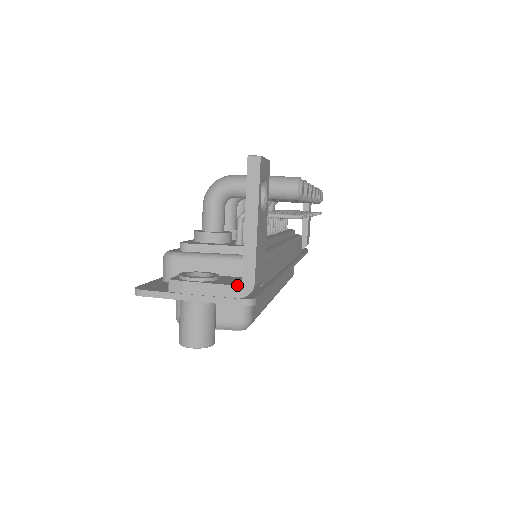
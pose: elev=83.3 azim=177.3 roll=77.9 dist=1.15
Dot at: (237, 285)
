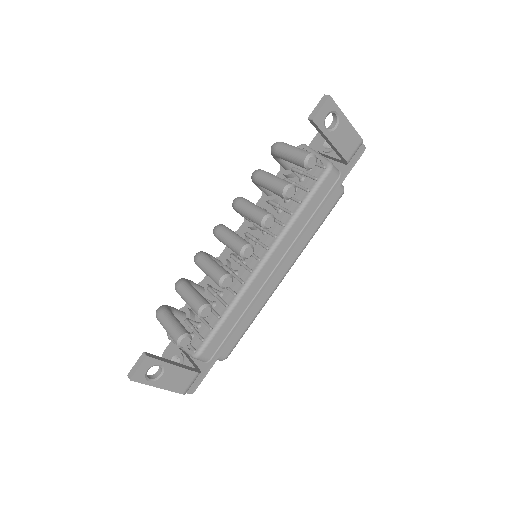
Dot at: occluded
